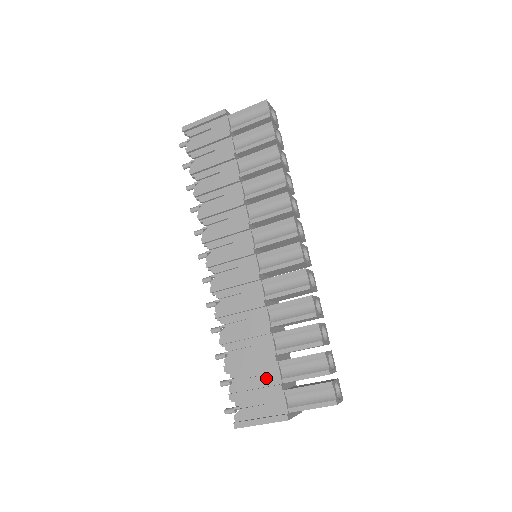
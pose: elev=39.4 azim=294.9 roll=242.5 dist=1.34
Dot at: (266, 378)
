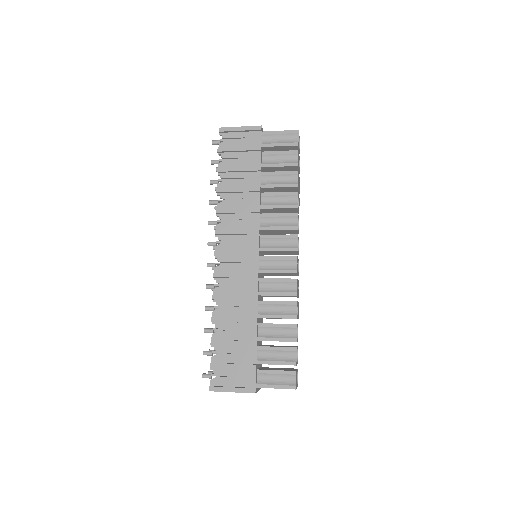
Dot at: (244, 357)
